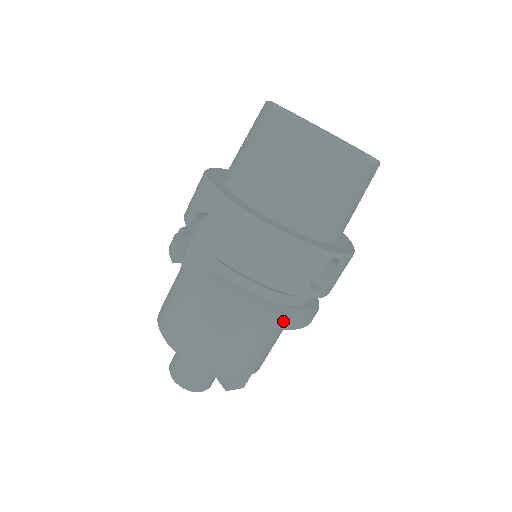
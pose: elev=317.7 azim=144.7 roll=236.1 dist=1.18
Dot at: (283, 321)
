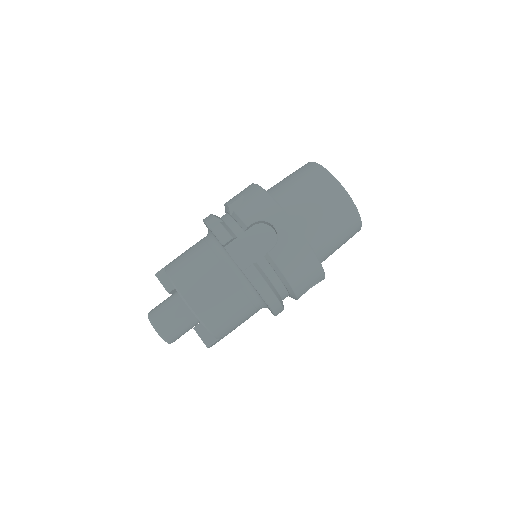
Dot at: (280, 310)
